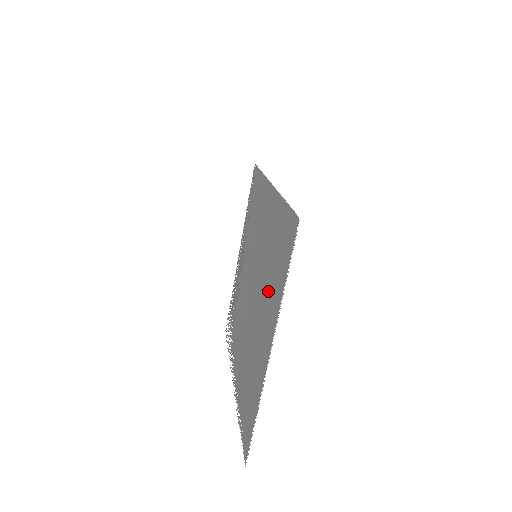
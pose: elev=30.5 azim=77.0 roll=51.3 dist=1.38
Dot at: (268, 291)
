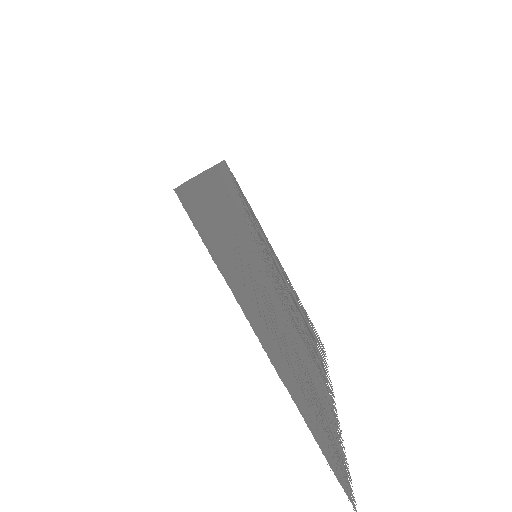
Dot at: (250, 293)
